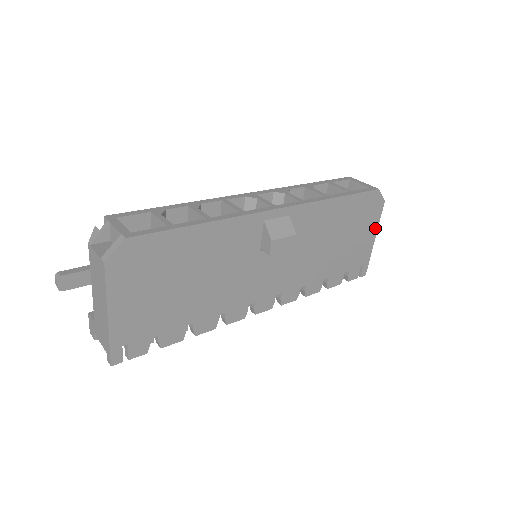
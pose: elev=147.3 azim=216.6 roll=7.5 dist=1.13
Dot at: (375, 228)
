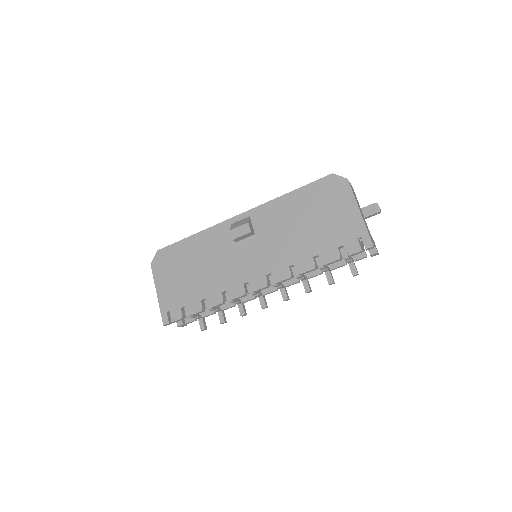
Dot at: (353, 202)
